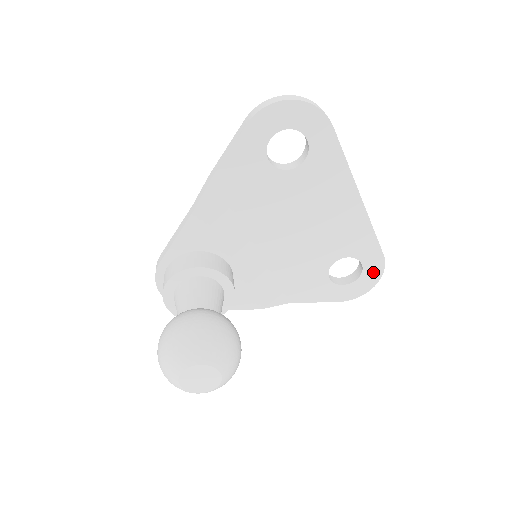
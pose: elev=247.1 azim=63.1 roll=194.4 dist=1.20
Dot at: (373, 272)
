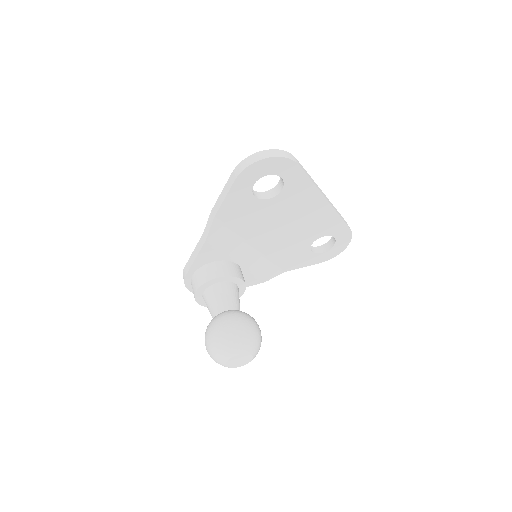
Dot at: (344, 240)
